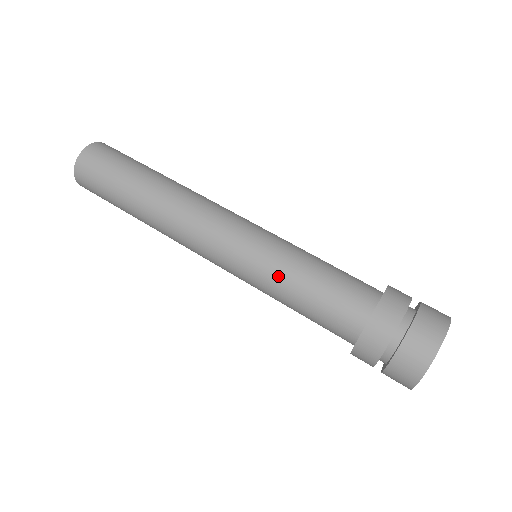
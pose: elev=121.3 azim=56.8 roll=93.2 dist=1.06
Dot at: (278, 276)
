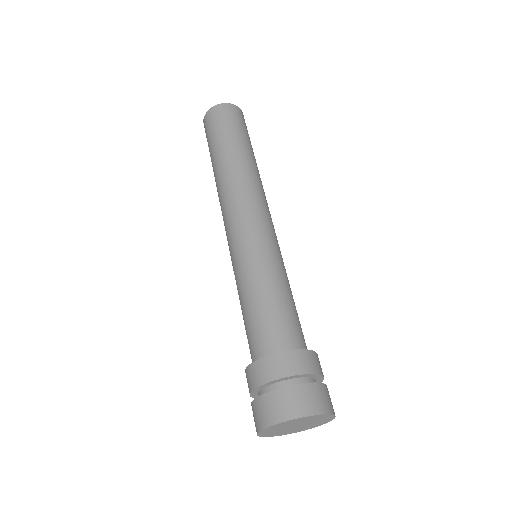
Dot at: (237, 287)
